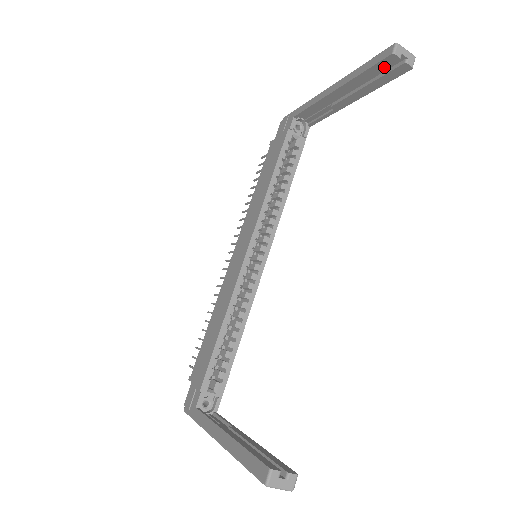
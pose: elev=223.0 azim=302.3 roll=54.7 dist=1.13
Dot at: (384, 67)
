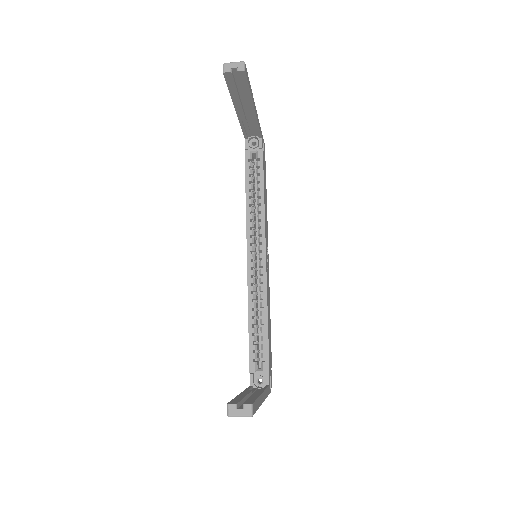
Dot at: (232, 82)
